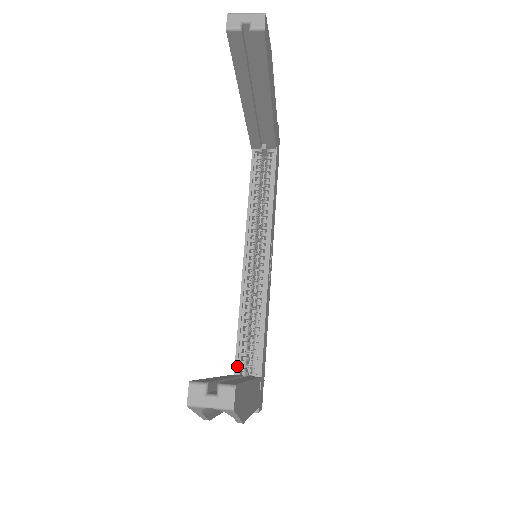
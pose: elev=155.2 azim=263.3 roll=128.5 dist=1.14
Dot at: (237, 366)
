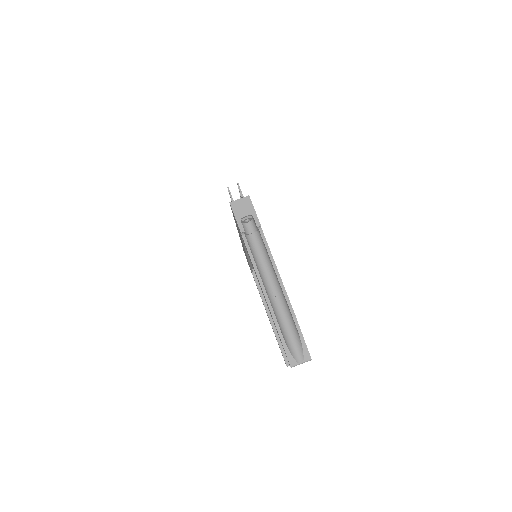
Dot at: occluded
